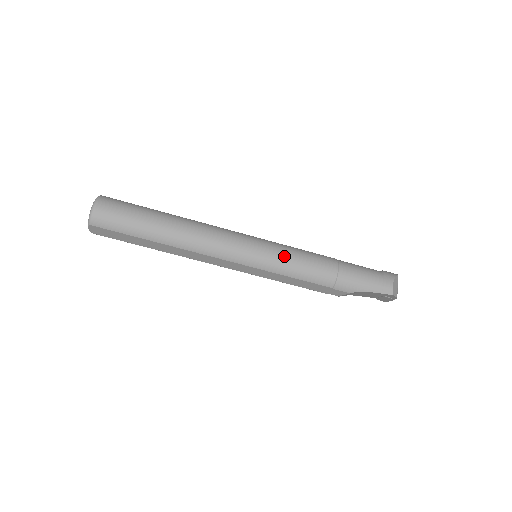
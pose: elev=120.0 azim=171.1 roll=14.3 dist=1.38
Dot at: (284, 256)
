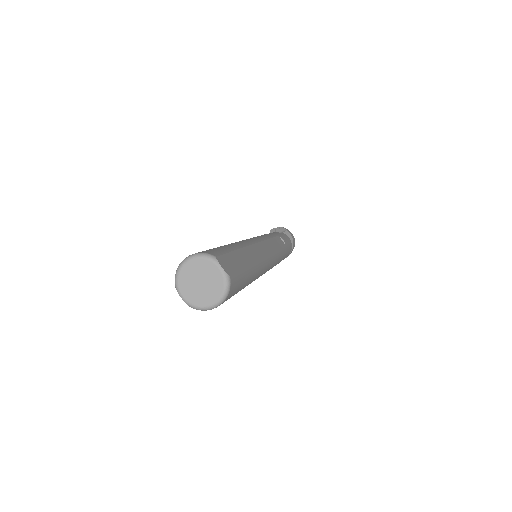
Dot at: occluded
